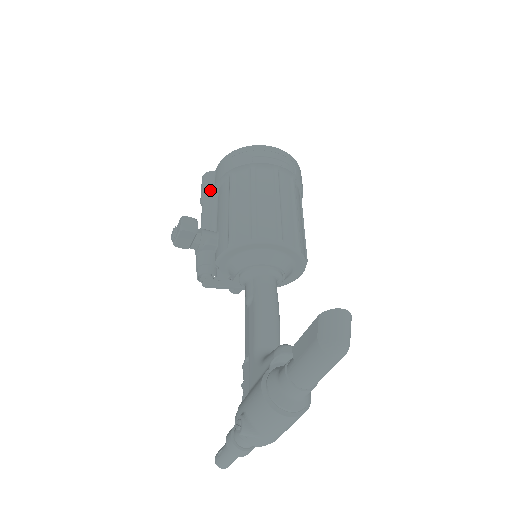
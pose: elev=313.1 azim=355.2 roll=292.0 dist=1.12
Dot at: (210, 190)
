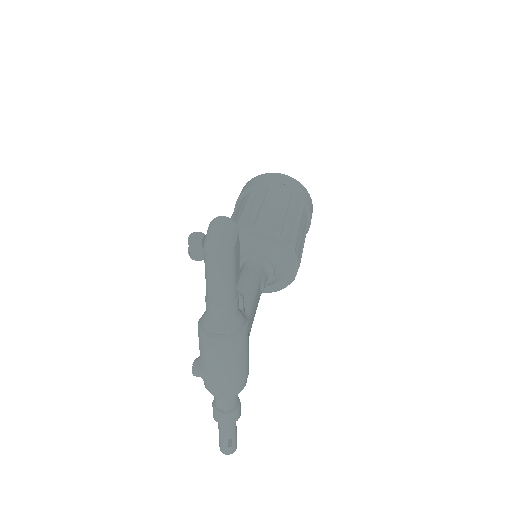
Dot at: occluded
